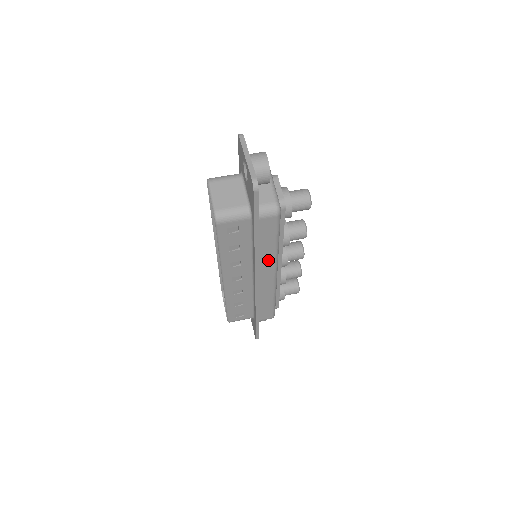
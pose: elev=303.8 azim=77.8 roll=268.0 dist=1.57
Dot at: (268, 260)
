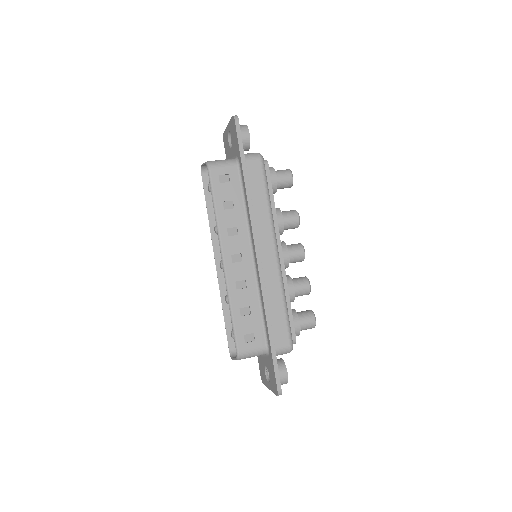
Dot at: (264, 224)
